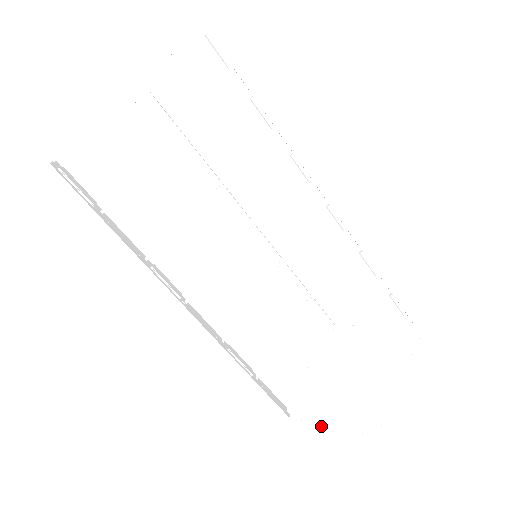
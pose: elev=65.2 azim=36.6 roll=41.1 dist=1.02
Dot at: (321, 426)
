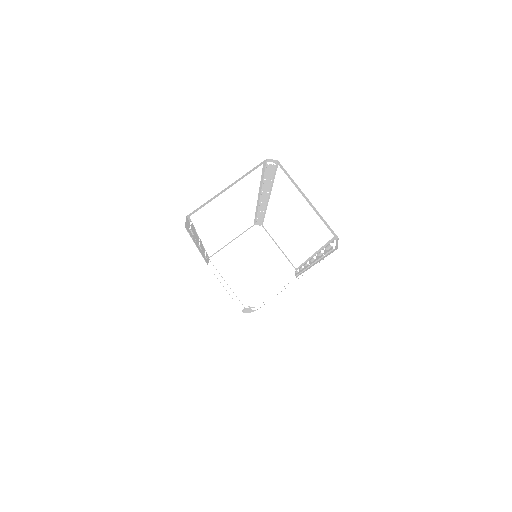
Dot at: (223, 286)
